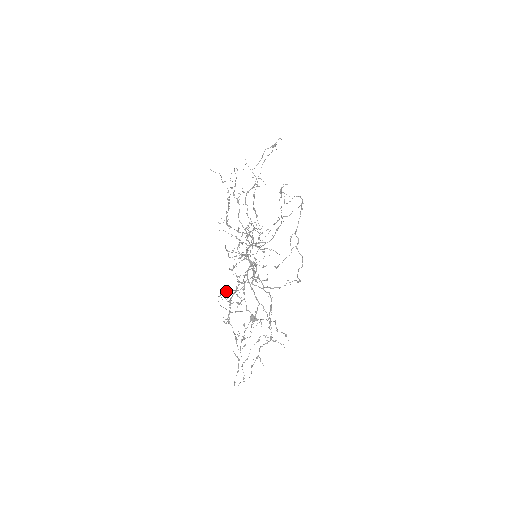
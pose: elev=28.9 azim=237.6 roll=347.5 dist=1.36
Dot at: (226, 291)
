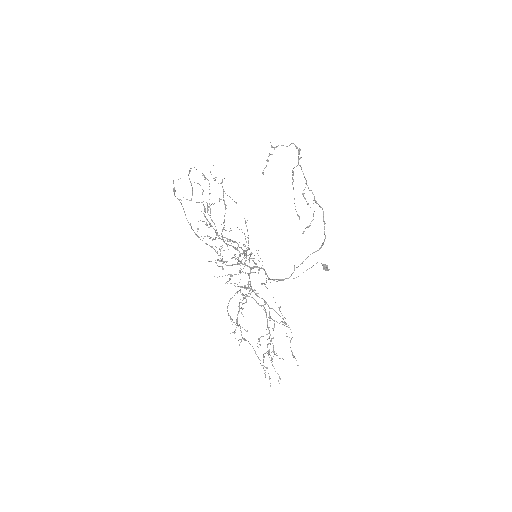
Dot at: (261, 283)
